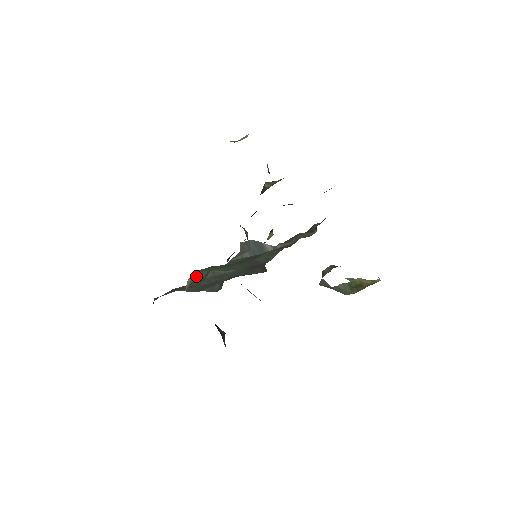
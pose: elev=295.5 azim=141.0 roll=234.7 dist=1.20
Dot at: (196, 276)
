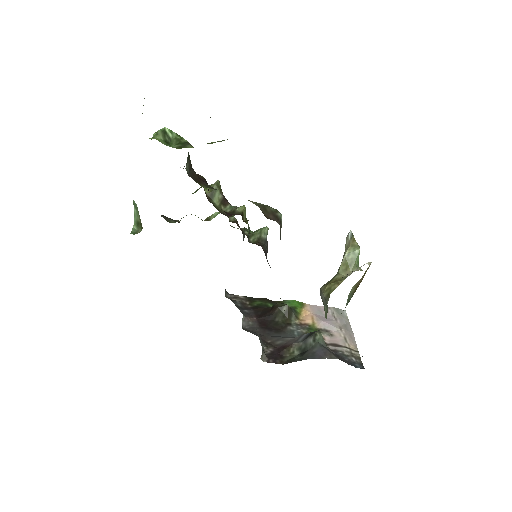
Dot at: occluded
